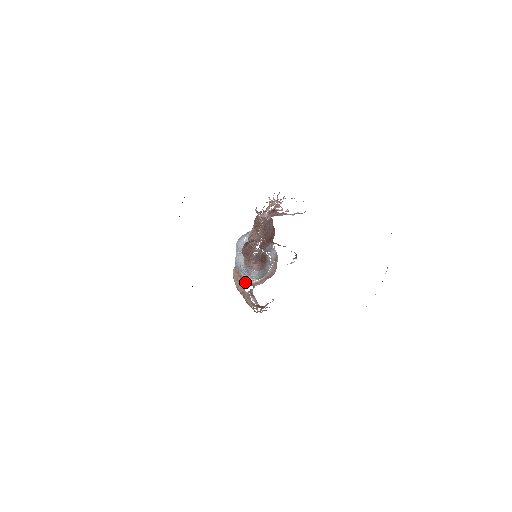
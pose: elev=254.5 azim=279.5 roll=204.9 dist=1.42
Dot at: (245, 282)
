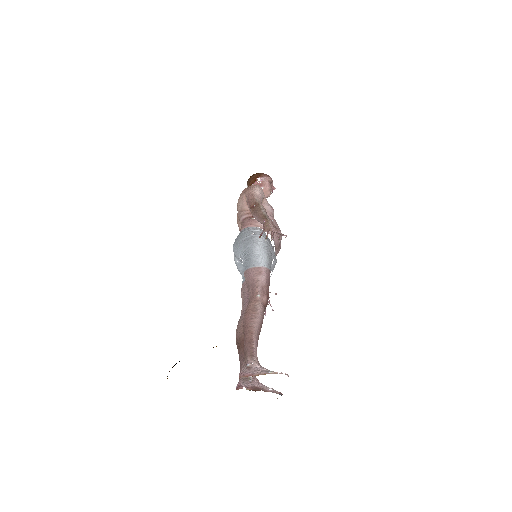
Dot at: occluded
